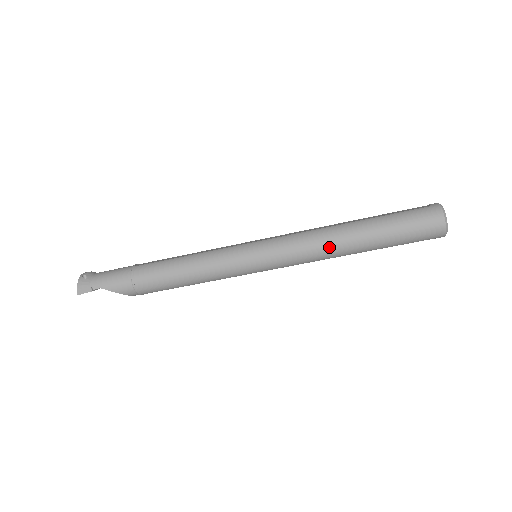
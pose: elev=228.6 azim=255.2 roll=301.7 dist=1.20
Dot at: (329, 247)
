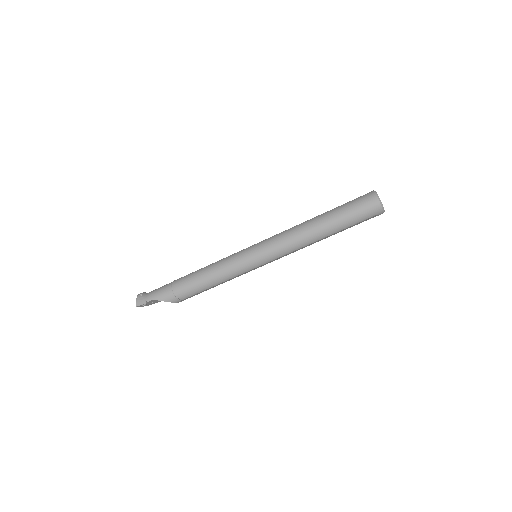
Dot at: (303, 235)
